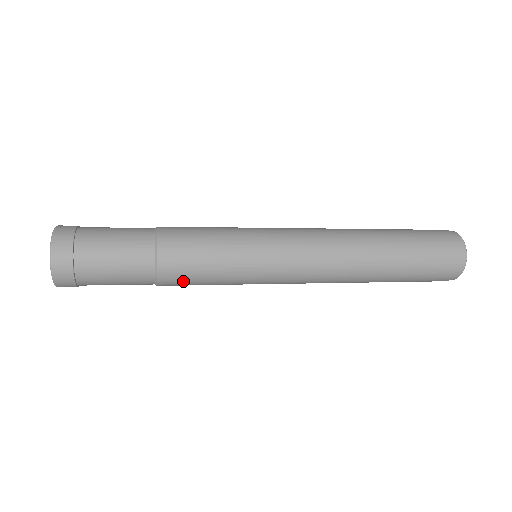
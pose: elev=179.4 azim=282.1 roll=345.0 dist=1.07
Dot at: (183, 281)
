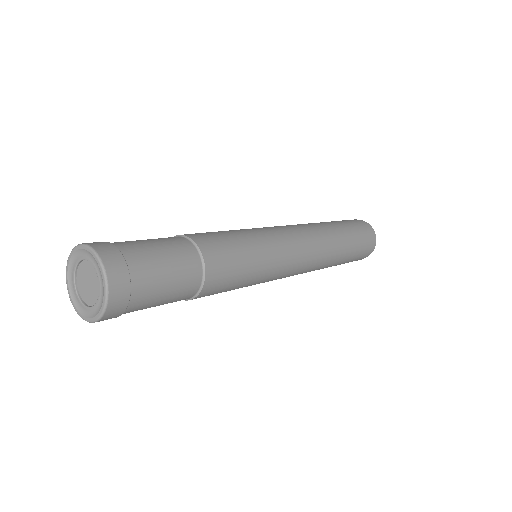
Dot at: (225, 266)
